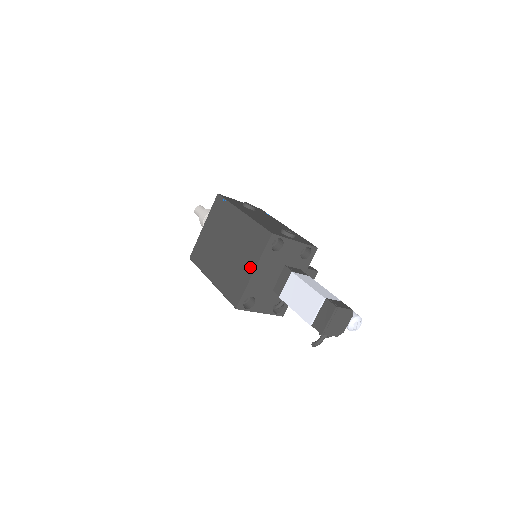
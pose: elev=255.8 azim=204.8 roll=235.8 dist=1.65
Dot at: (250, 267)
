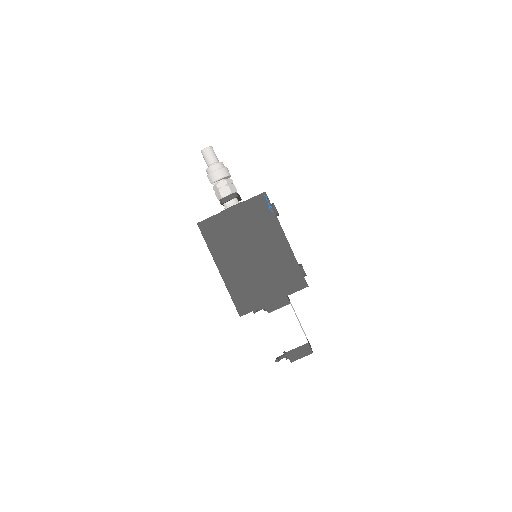
Dot at: (273, 295)
